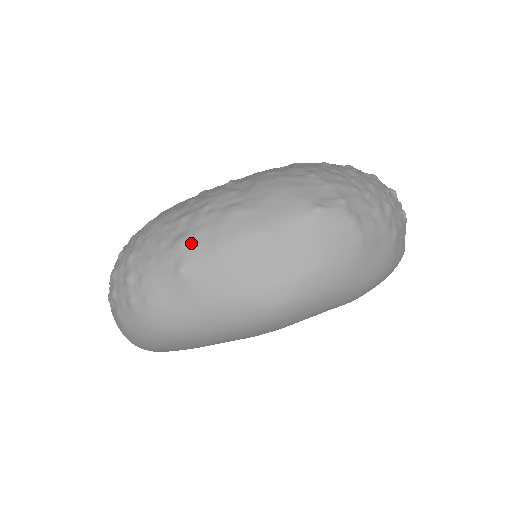
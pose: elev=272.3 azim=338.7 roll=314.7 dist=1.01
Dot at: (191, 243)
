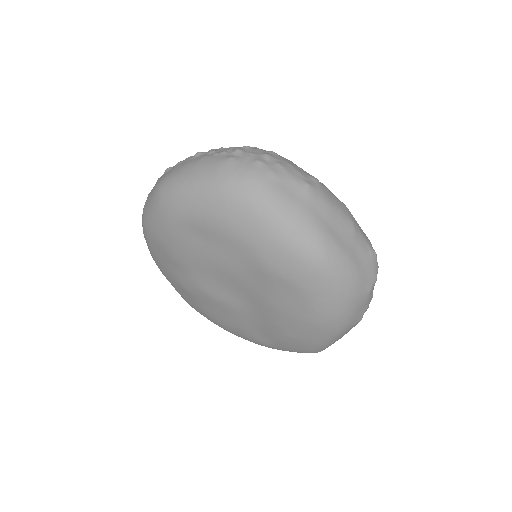
Dot at: (321, 186)
